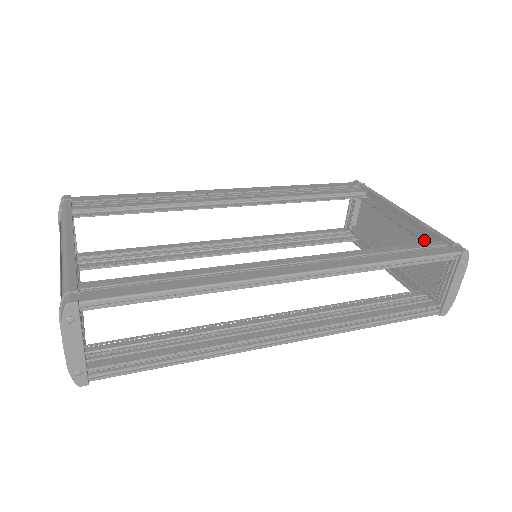
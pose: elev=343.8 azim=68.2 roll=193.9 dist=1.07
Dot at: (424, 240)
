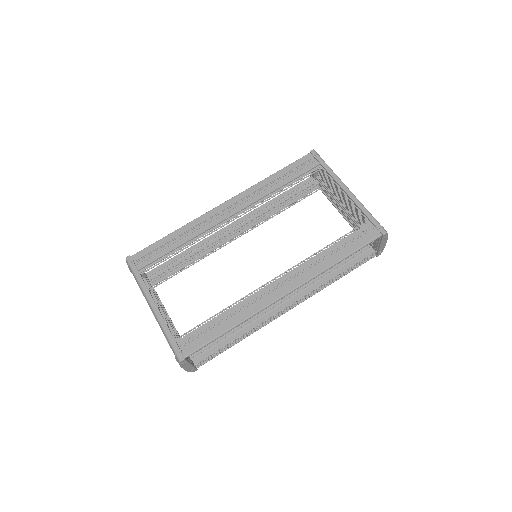
Dot at: (362, 215)
